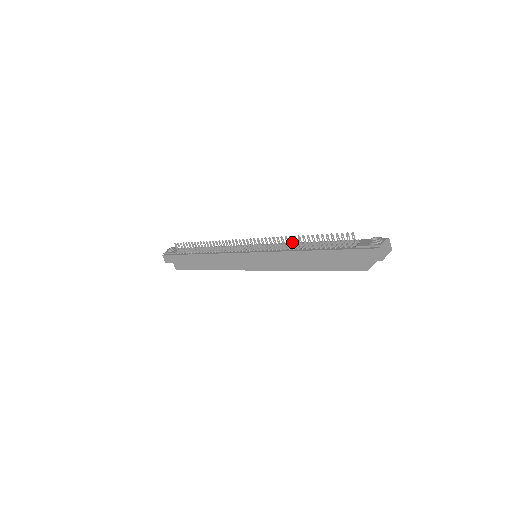
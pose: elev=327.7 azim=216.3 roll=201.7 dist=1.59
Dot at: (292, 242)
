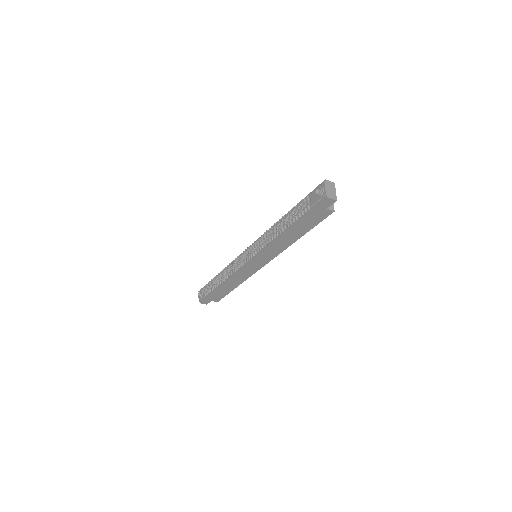
Dot at: (269, 234)
